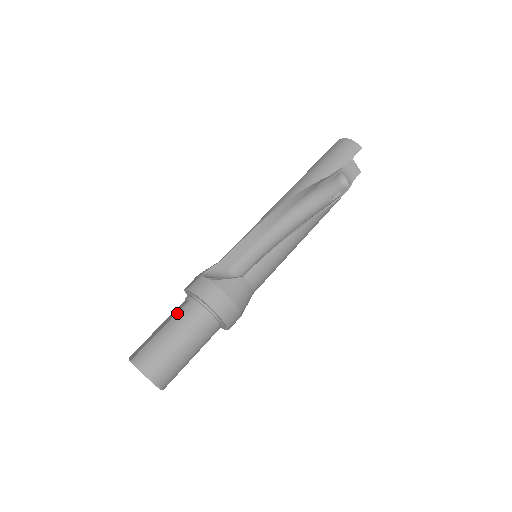
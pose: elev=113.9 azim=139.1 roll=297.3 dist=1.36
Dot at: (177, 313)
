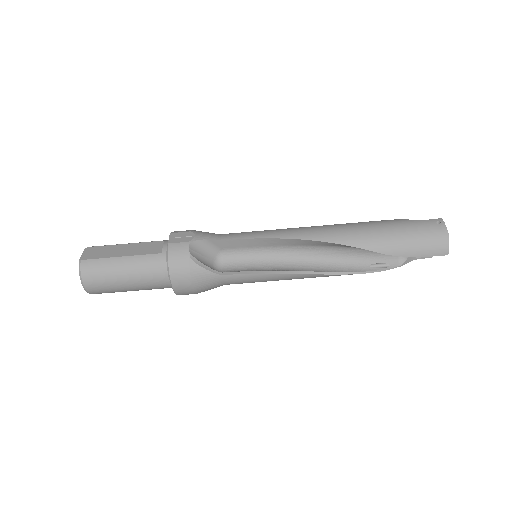
Dot at: (144, 255)
